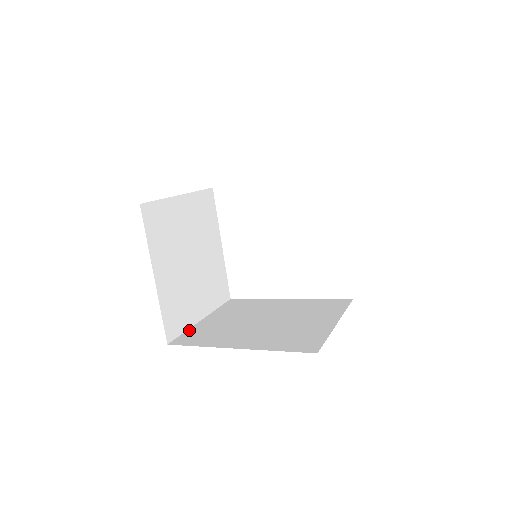
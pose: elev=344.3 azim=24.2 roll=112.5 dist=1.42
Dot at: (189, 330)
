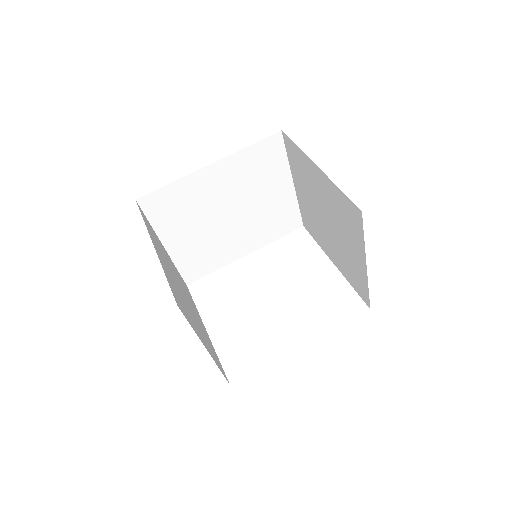
Dot at: occluded
